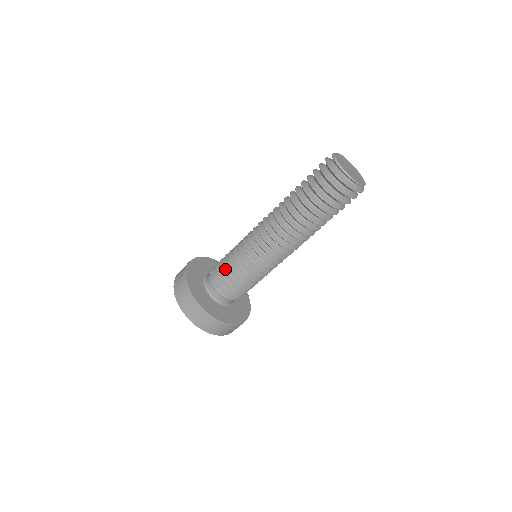
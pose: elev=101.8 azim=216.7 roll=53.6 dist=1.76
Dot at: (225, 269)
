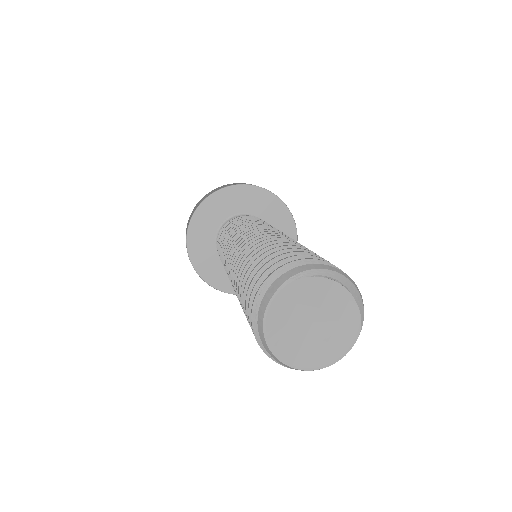
Dot at: occluded
